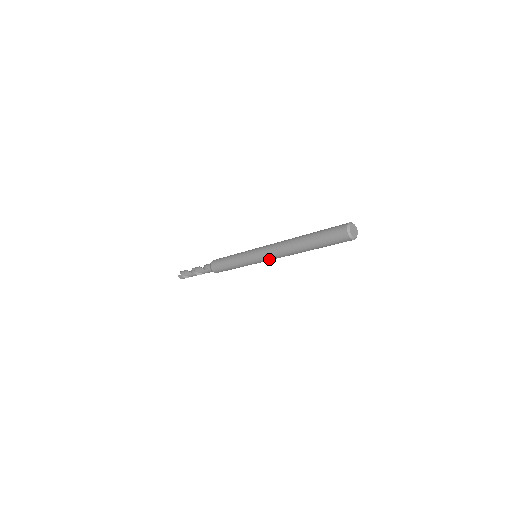
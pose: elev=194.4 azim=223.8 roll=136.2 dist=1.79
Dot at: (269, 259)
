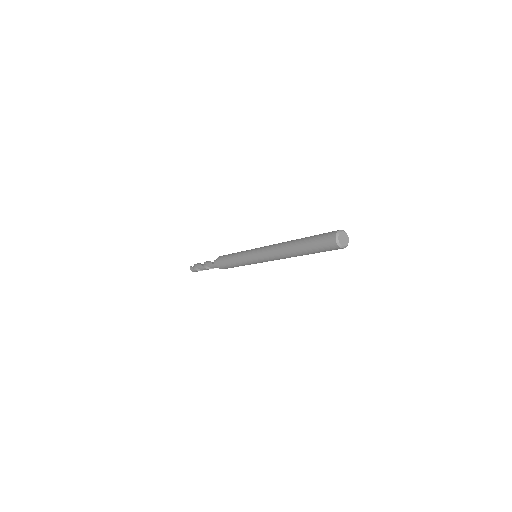
Dot at: (263, 257)
